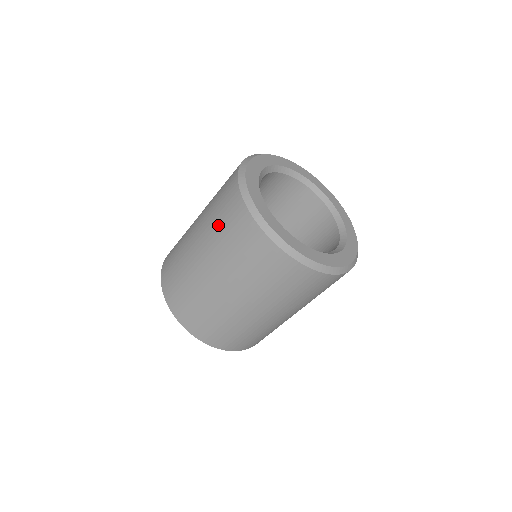
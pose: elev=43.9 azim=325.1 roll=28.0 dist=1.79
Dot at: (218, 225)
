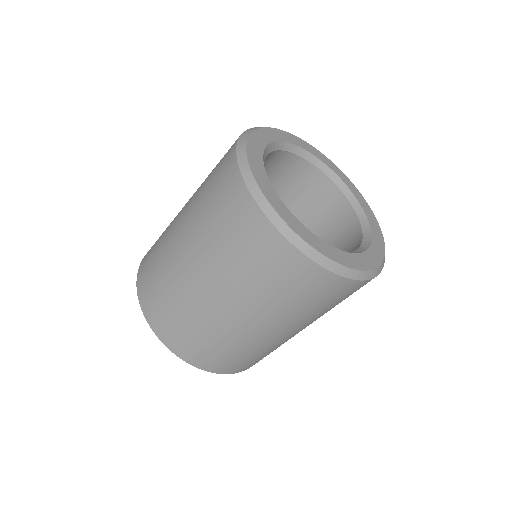
Dot at: (277, 295)
